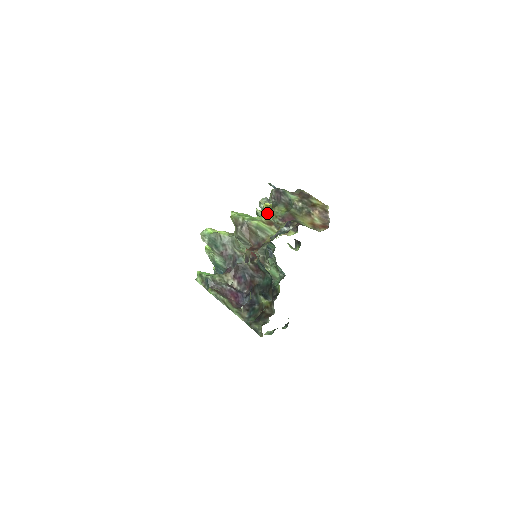
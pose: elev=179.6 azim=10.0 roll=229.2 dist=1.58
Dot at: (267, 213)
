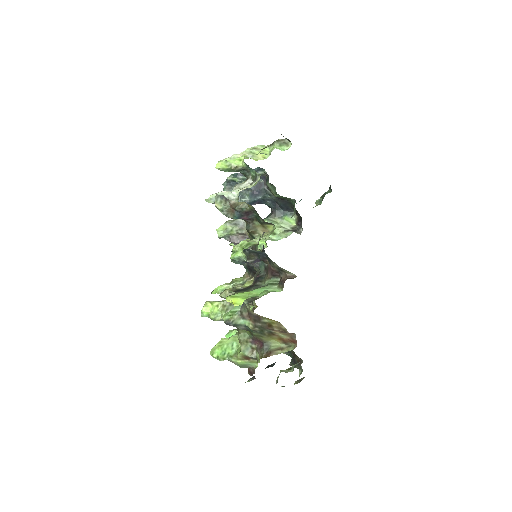
Dot at: (237, 338)
